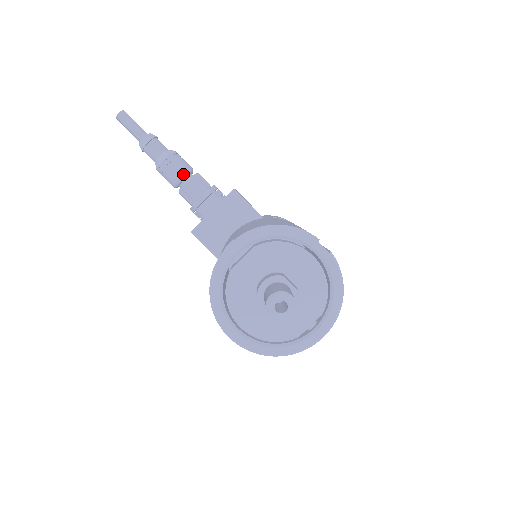
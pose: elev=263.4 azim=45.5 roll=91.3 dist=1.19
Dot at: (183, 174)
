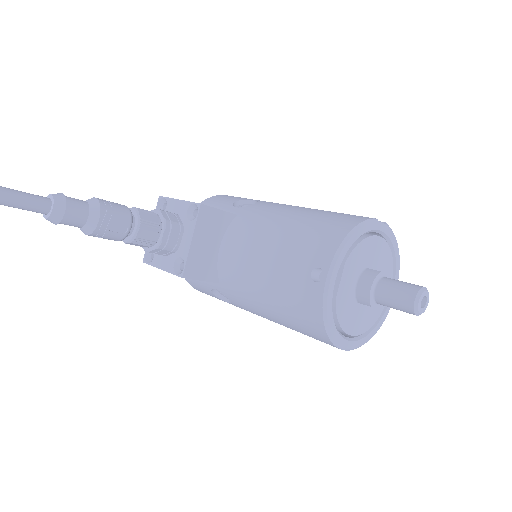
Dot at: (130, 221)
